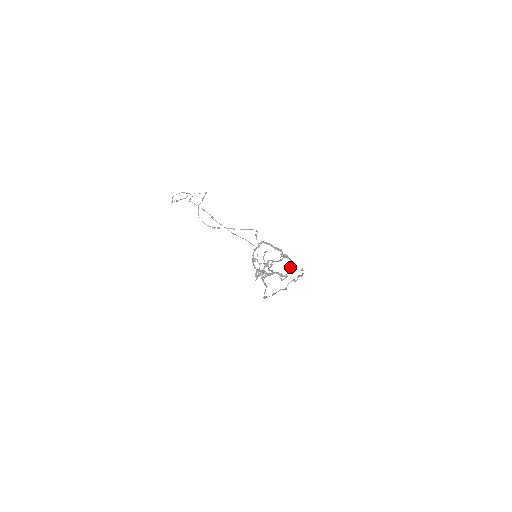
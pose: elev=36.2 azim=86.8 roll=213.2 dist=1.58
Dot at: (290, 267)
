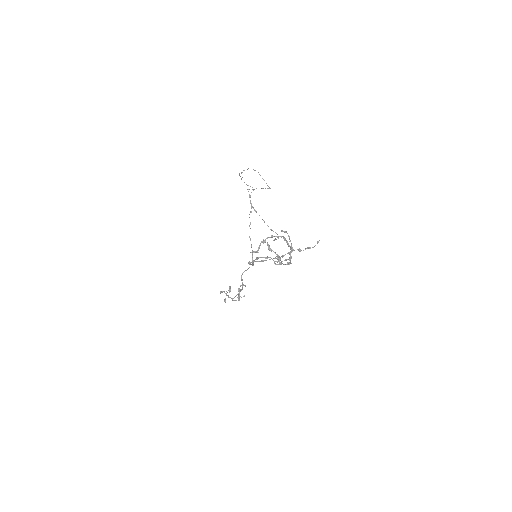
Dot at: (288, 263)
